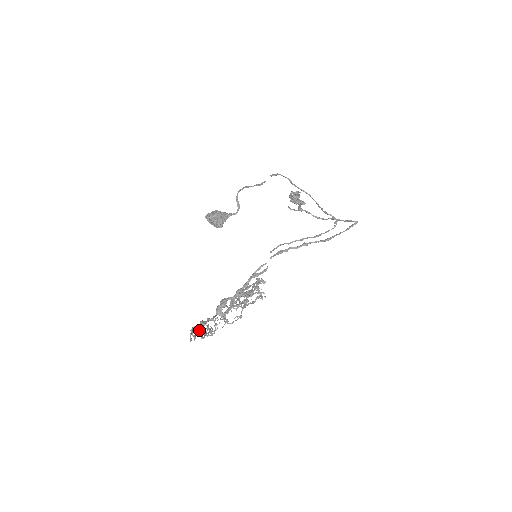
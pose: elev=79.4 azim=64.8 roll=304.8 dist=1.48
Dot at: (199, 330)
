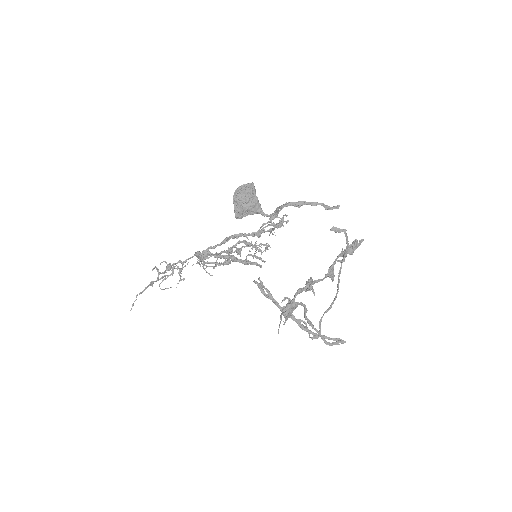
Dot at: occluded
